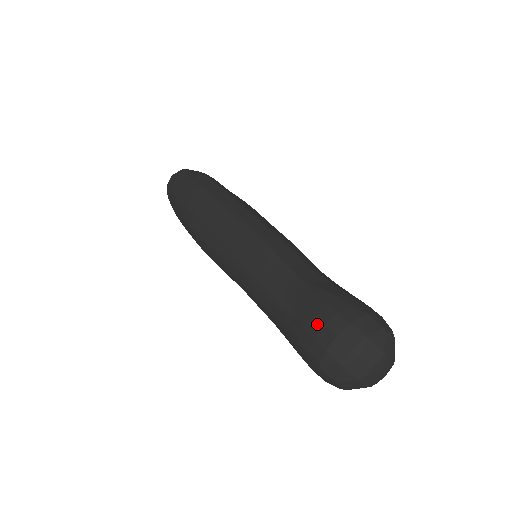
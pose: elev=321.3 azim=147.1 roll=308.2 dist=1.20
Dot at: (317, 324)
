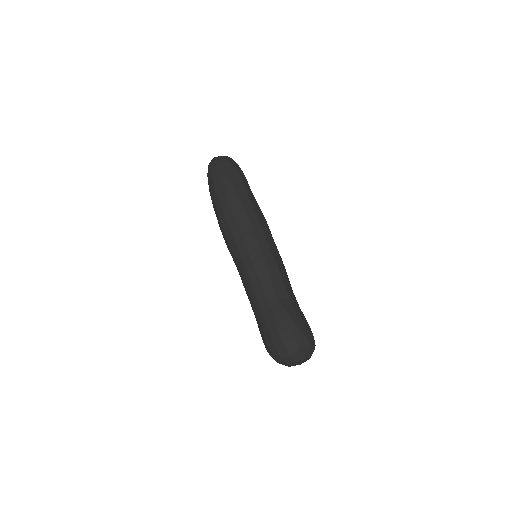
Dot at: (275, 331)
